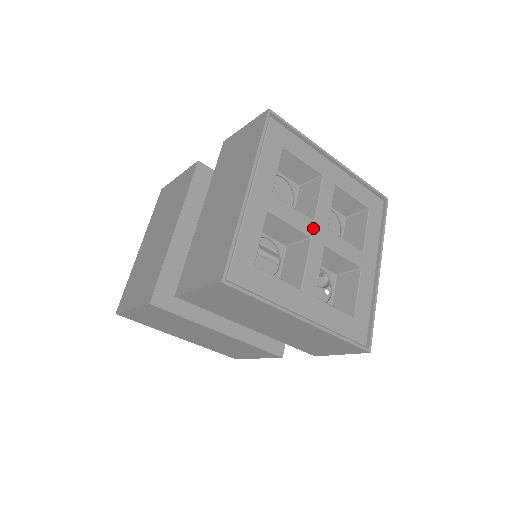
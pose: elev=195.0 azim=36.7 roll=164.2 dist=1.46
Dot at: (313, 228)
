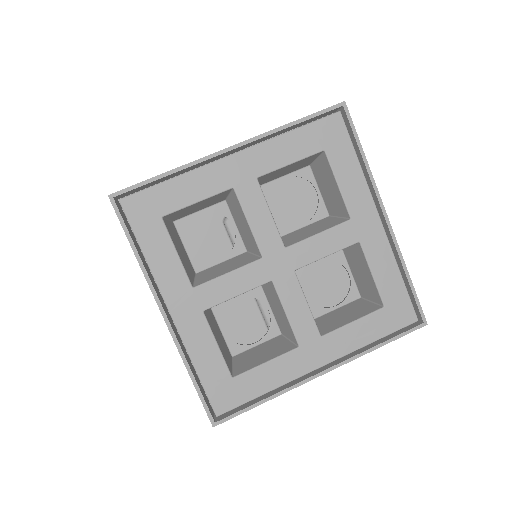
Dot at: (275, 252)
